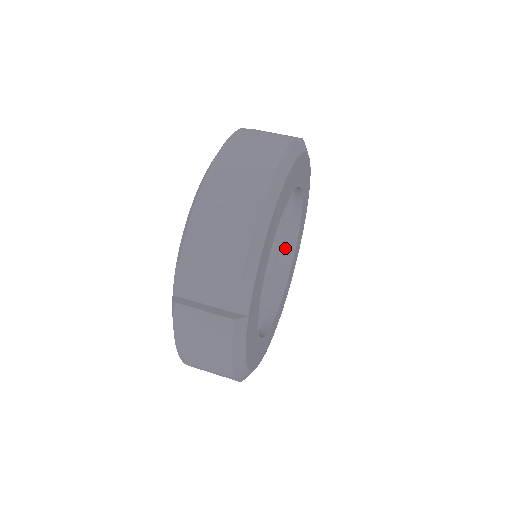
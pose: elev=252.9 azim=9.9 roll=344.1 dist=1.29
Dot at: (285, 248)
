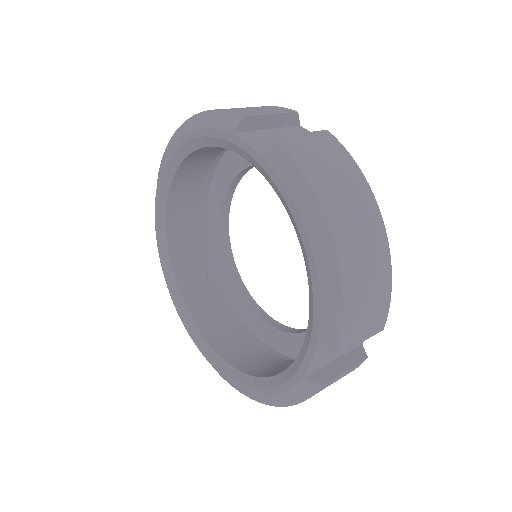
Dot at: (251, 339)
